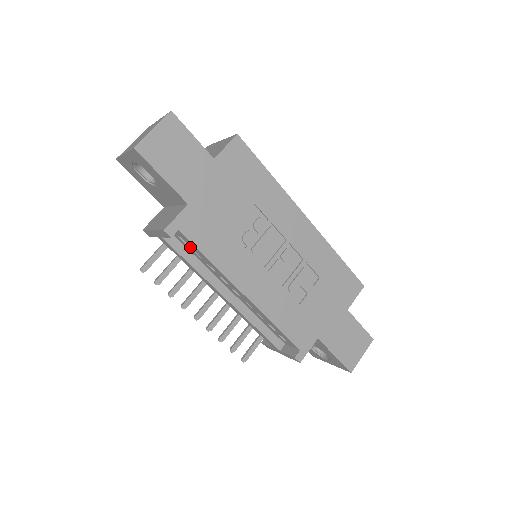
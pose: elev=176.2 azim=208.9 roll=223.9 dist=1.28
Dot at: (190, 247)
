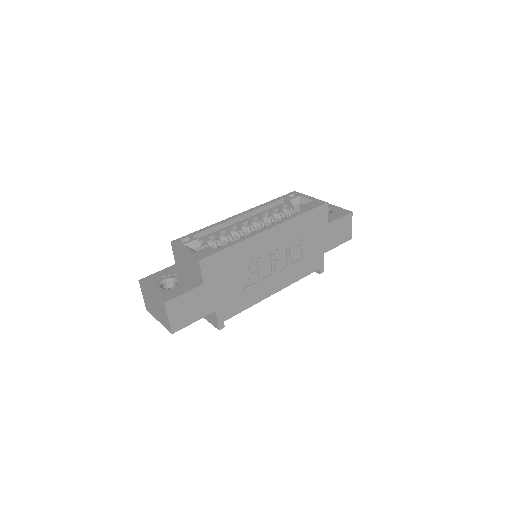
Dot at: occluded
